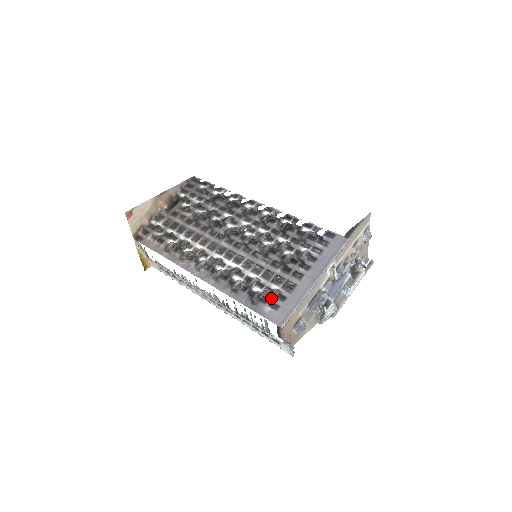
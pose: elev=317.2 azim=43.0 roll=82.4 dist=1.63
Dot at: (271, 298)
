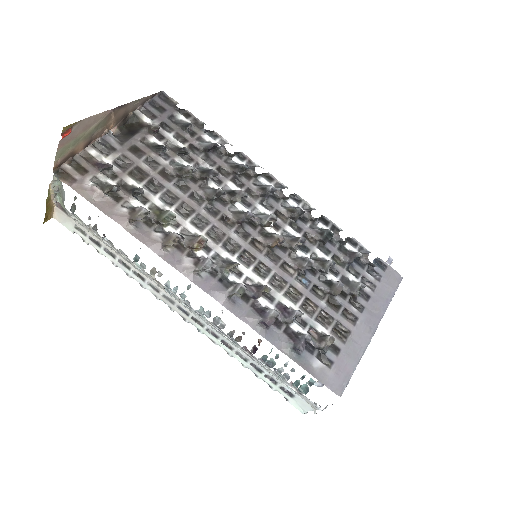
Dot at: (323, 348)
